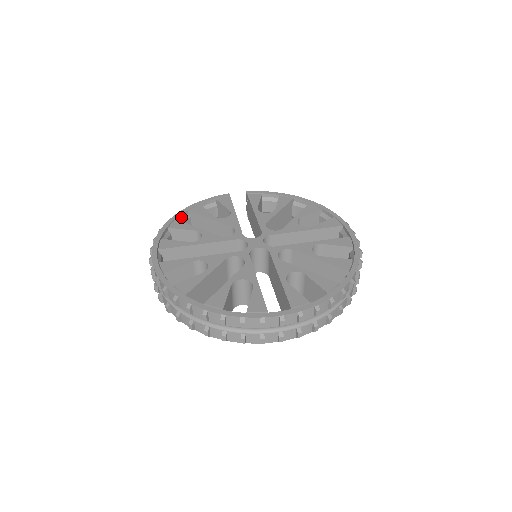
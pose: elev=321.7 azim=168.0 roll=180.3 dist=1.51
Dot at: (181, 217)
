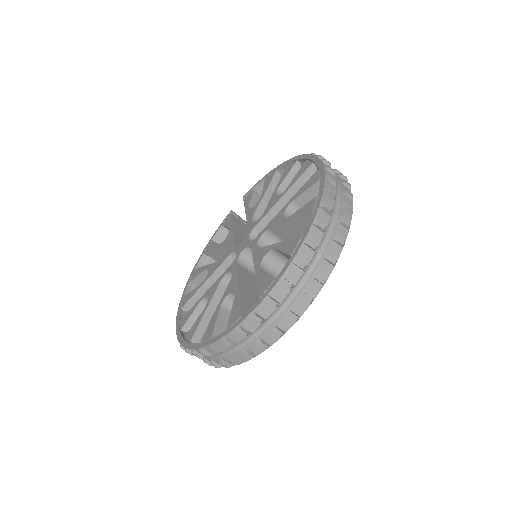
Dot at: (201, 263)
